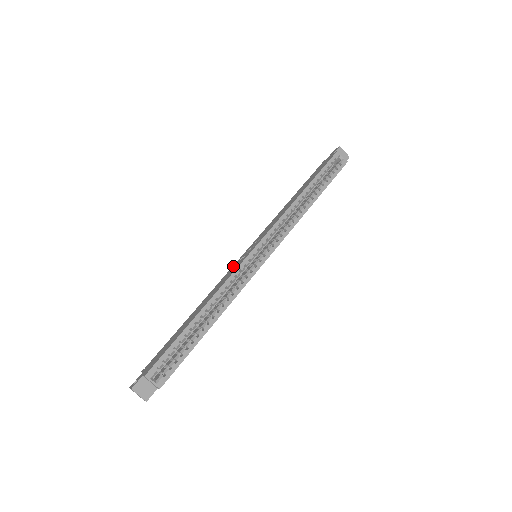
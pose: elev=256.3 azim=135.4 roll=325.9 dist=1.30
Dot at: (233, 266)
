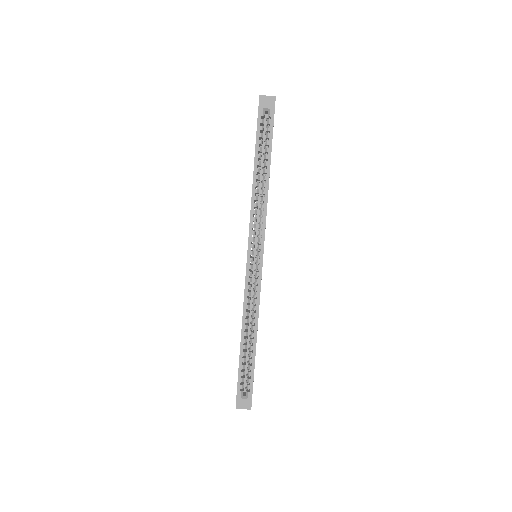
Dot at: occluded
